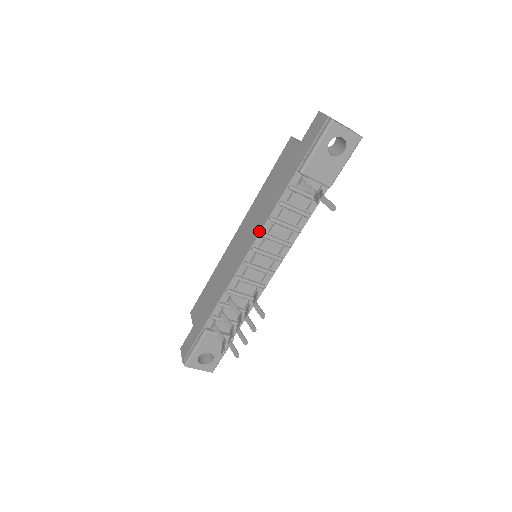
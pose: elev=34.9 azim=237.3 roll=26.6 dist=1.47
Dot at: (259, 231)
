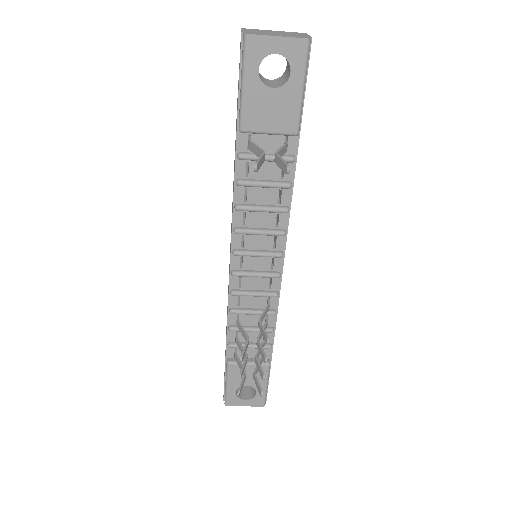
Dot at: occluded
